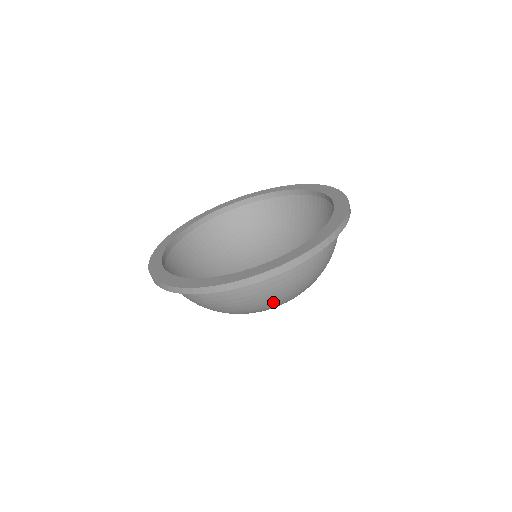
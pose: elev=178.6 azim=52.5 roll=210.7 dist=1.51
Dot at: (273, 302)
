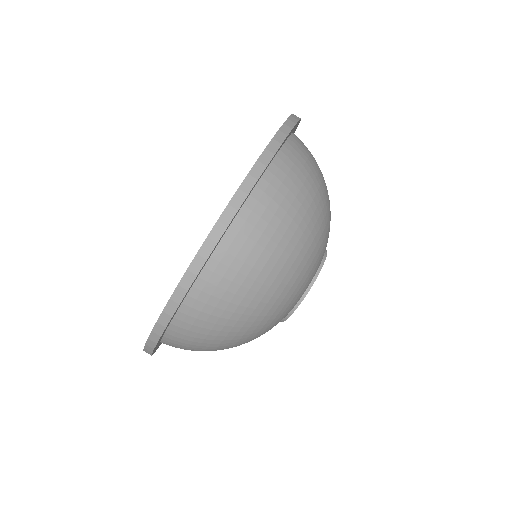
Dot at: (237, 331)
